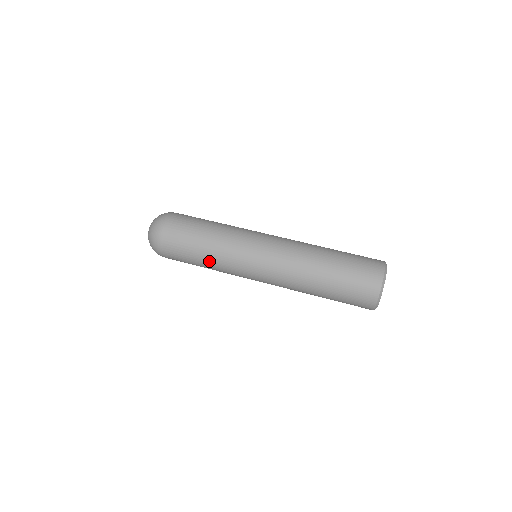
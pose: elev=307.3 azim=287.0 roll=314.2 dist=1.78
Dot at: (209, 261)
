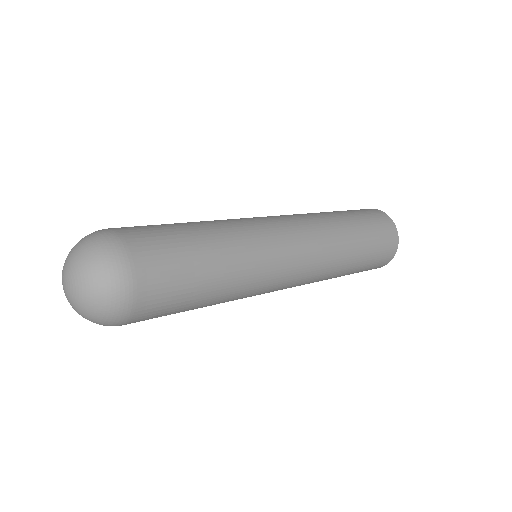
Dot at: (226, 276)
